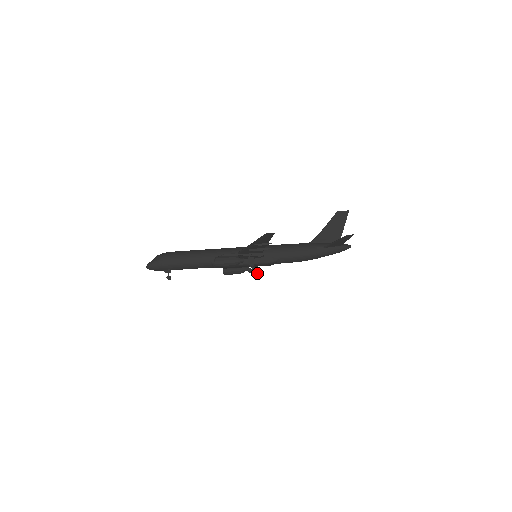
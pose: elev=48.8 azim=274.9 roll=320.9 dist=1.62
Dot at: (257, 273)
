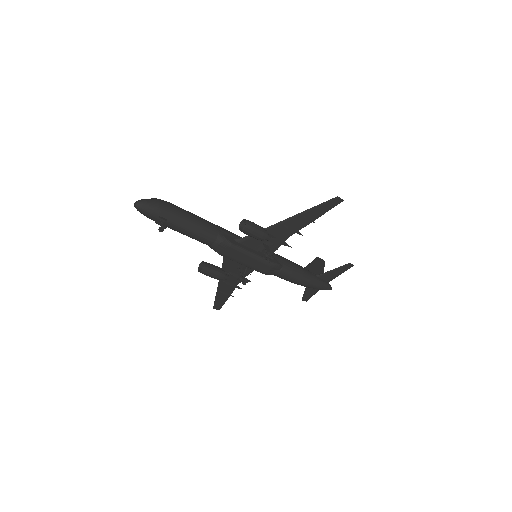
Dot at: (247, 279)
